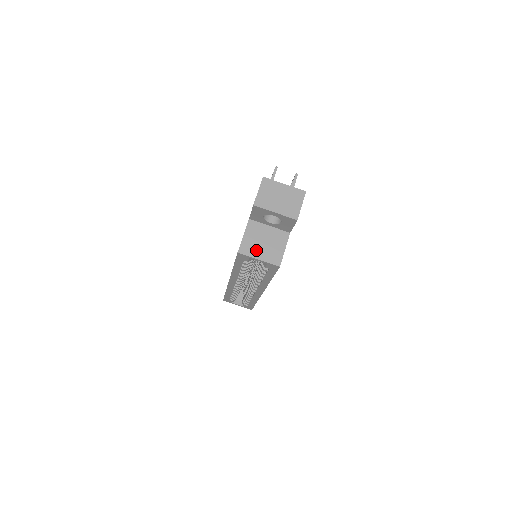
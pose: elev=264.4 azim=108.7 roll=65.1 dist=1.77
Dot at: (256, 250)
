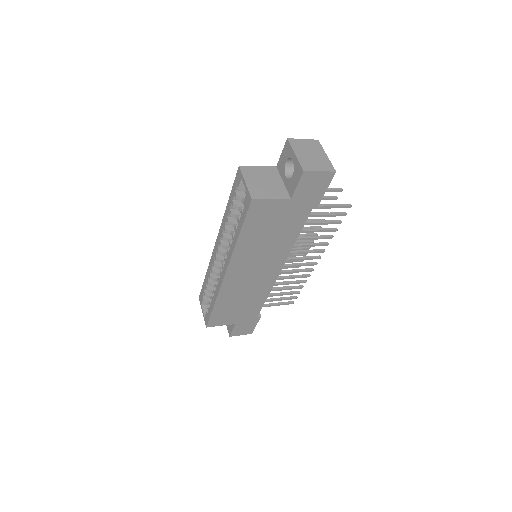
Dot at: (252, 178)
